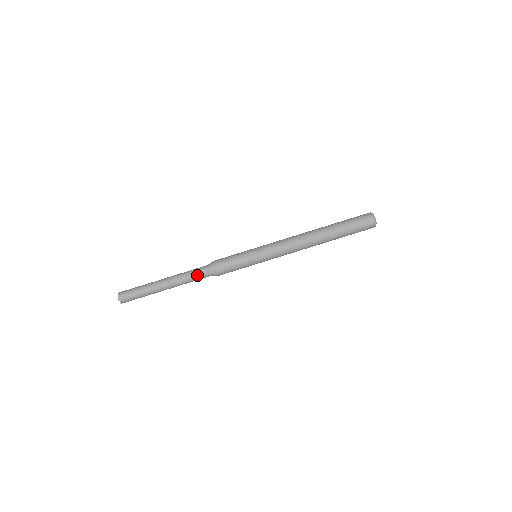
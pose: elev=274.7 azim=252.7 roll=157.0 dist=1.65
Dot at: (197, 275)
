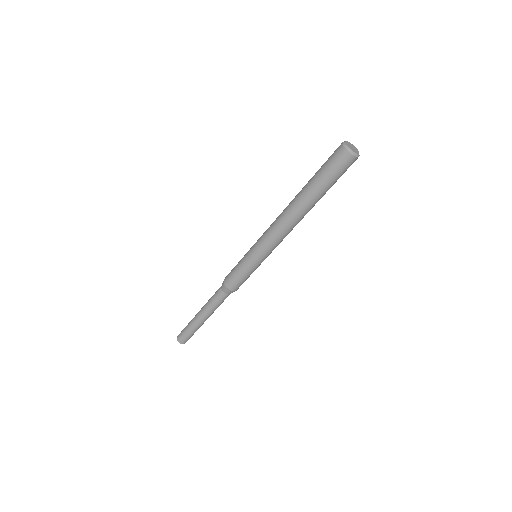
Dot at: (218, 299)
